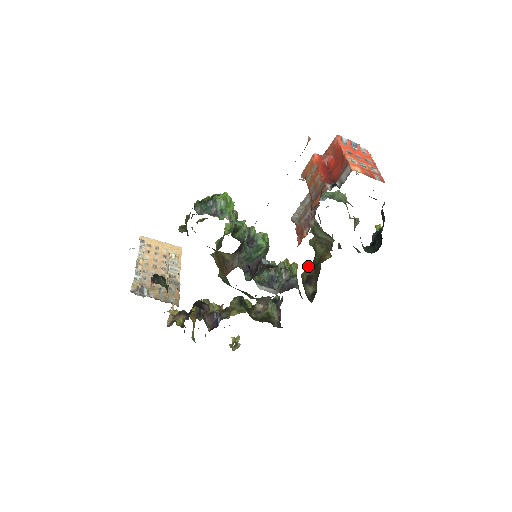
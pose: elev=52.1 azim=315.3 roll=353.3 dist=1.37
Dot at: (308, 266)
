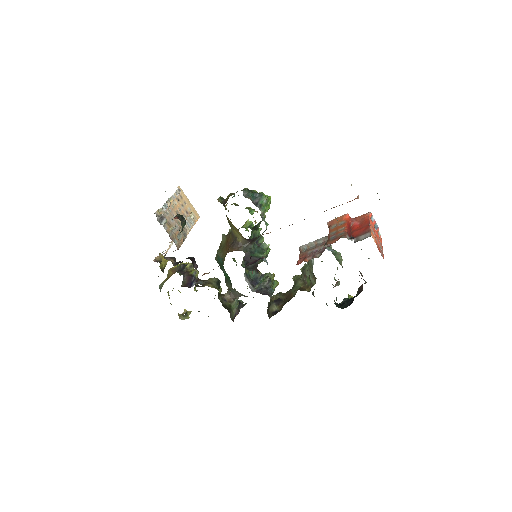
Dot at: (282, 293)
